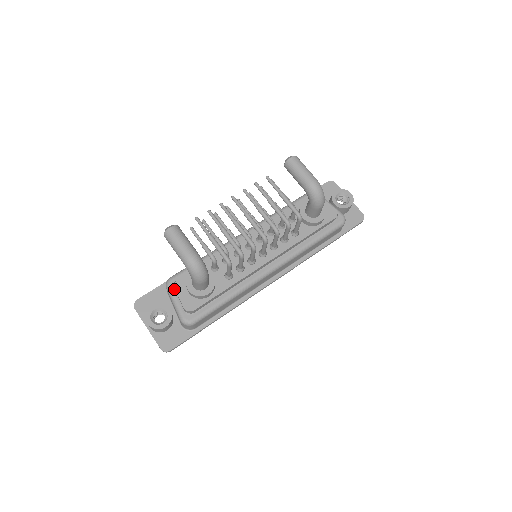
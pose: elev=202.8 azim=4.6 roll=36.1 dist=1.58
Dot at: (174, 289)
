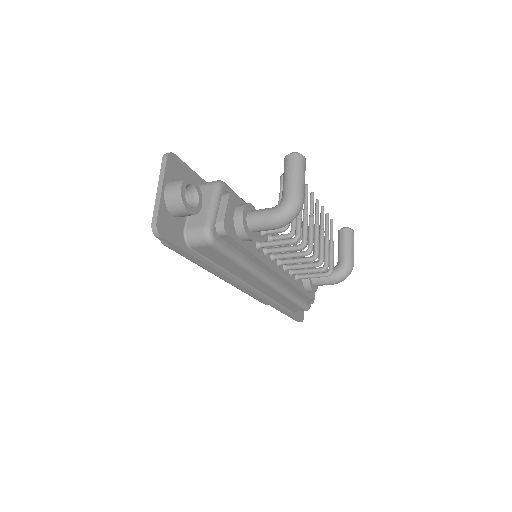
Dot at: (220, 194)
